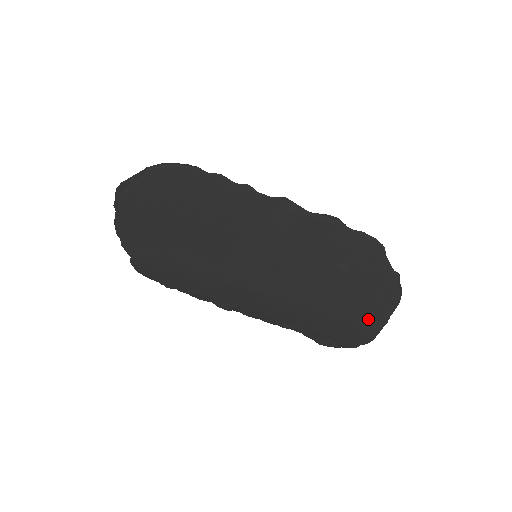
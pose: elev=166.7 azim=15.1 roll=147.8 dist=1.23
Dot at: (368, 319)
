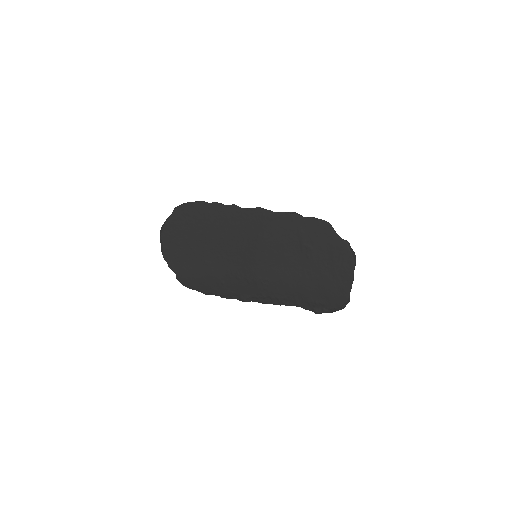
Dot at: (339, 281)
